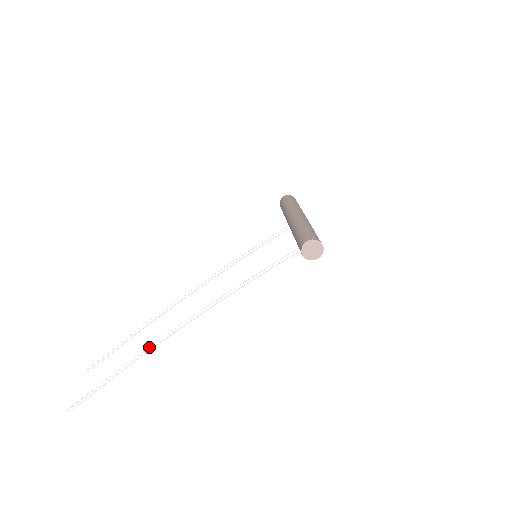
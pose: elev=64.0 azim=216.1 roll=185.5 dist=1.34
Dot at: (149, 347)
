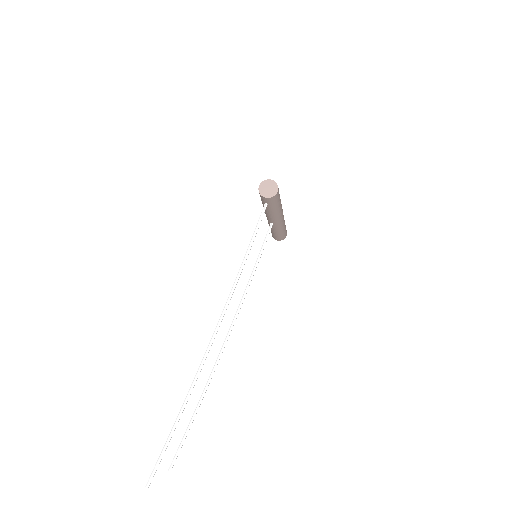
Dot at: occluded
